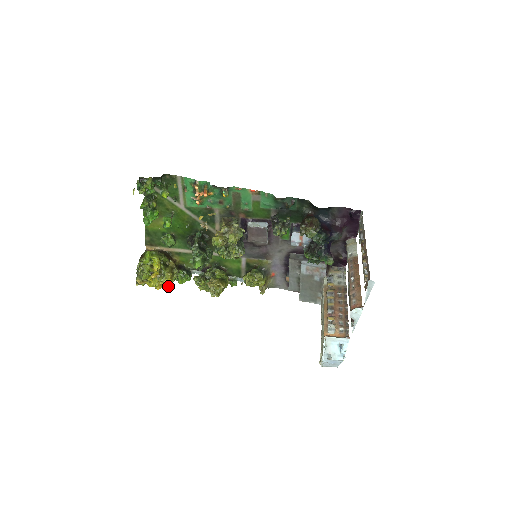
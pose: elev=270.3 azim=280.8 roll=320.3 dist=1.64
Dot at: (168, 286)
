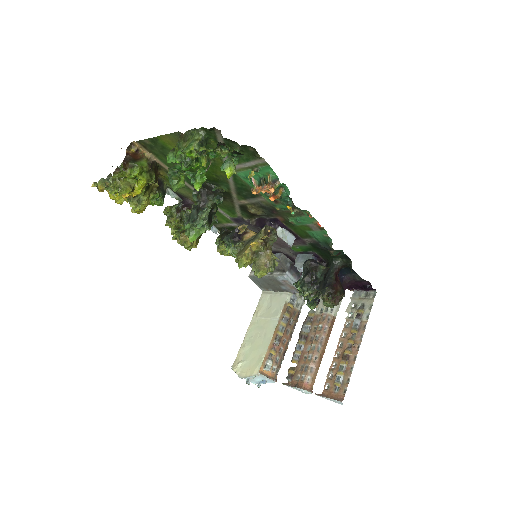
Dot at: (135, 212)
